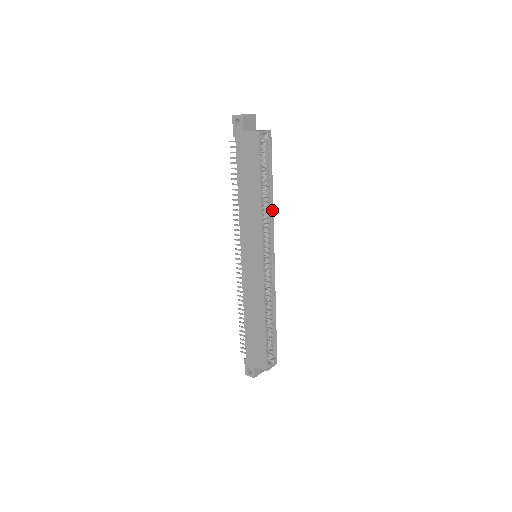
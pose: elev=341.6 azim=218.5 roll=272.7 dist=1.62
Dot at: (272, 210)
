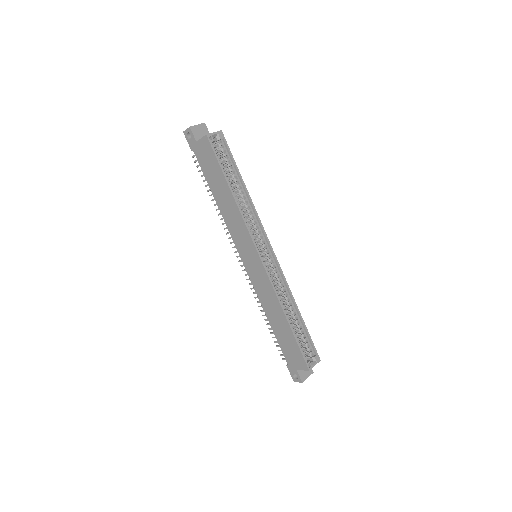
Dot at: (252, 205)
